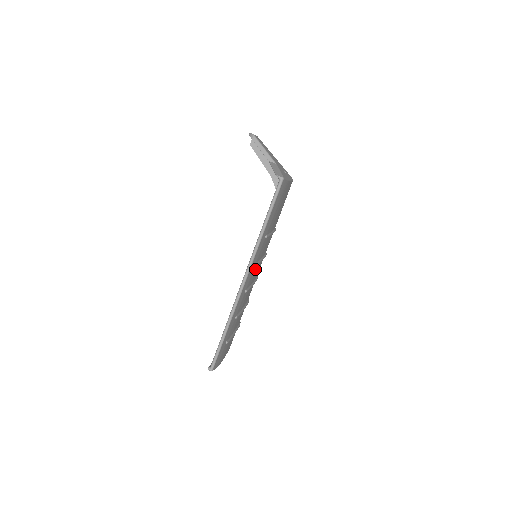
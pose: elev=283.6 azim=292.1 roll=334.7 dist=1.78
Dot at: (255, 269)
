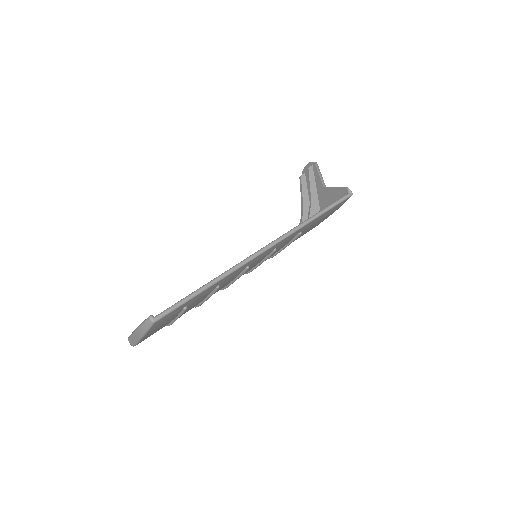
Dot at: occluded
